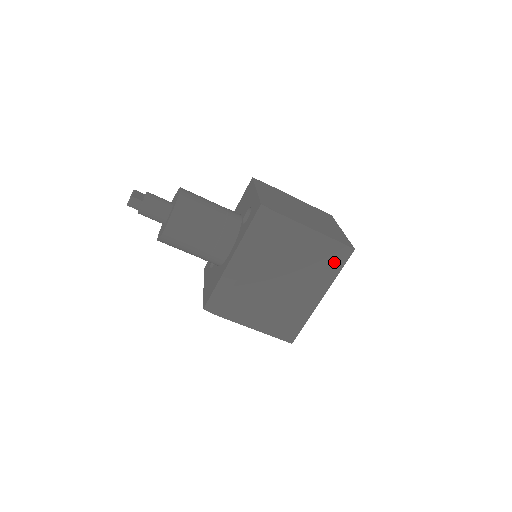
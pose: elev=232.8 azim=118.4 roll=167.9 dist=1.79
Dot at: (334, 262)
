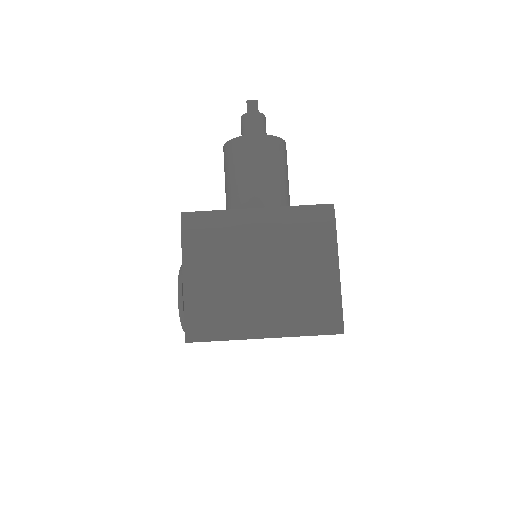
Dot at: (317, 321)
